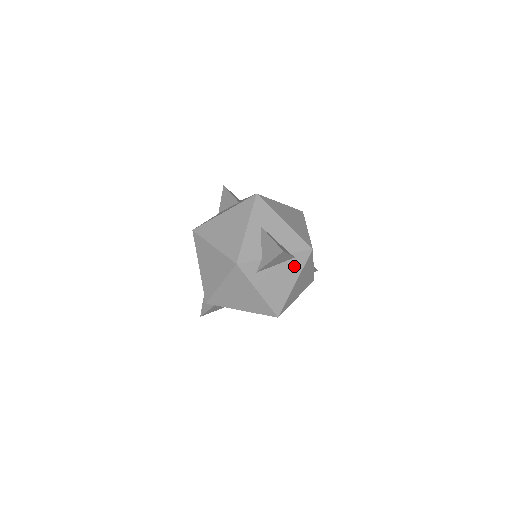
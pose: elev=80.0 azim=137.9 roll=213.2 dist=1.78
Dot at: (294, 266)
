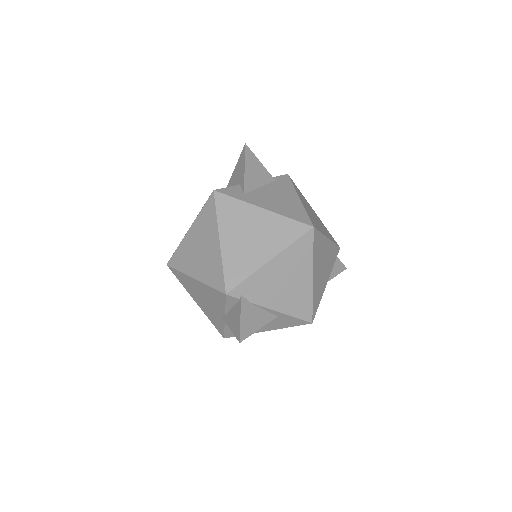
Dot at: (282, 186)
